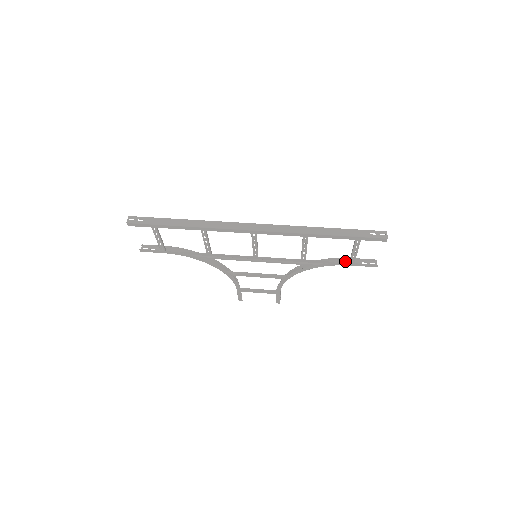
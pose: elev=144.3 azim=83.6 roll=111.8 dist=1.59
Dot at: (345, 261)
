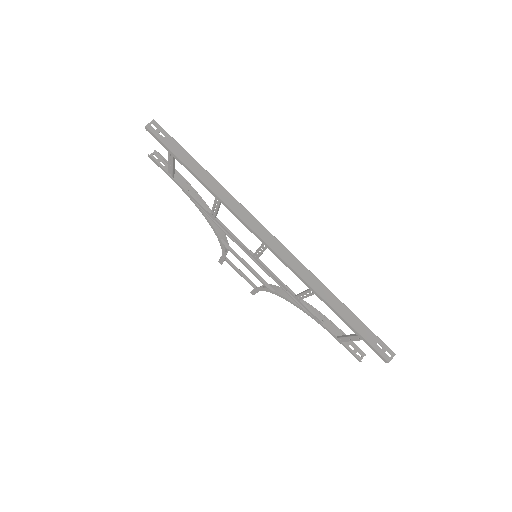
Dot at: (336, 331)
